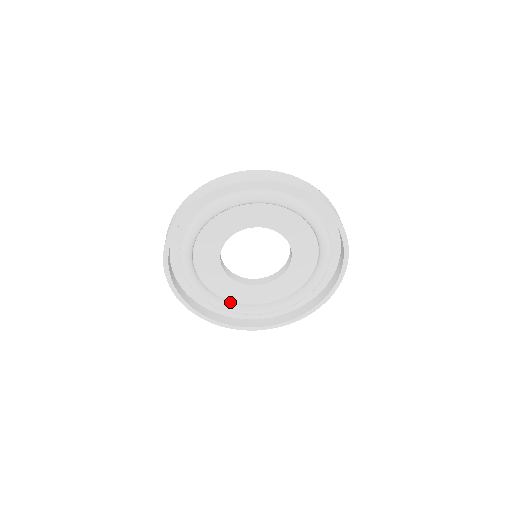
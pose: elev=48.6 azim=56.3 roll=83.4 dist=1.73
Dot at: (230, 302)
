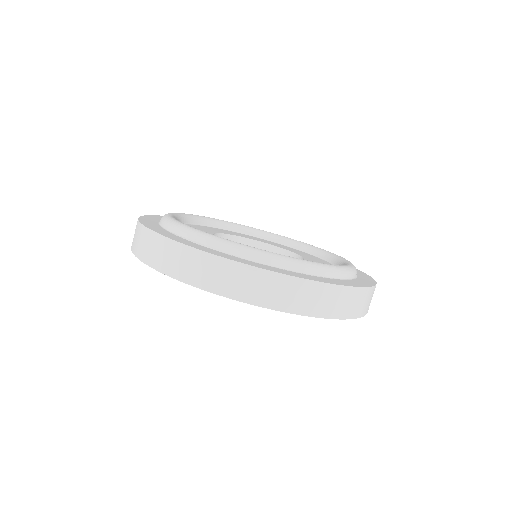
Dot at: occluded
